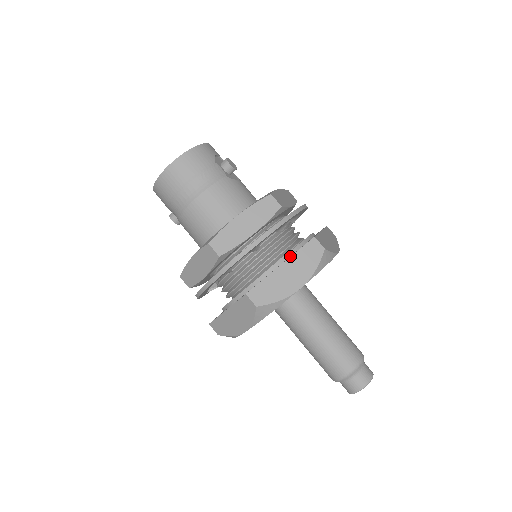
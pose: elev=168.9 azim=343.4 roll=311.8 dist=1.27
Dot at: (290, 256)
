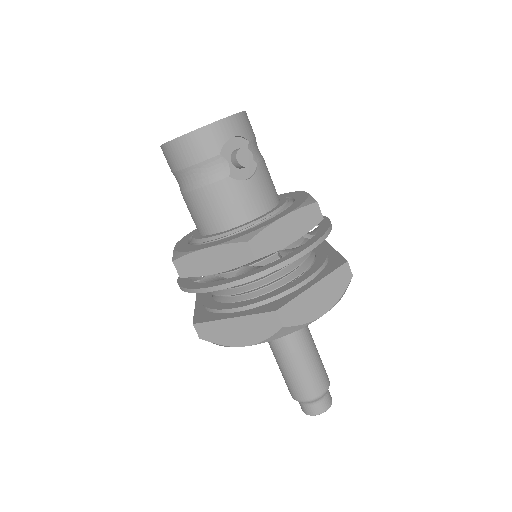
Dot at: (248, 311)
